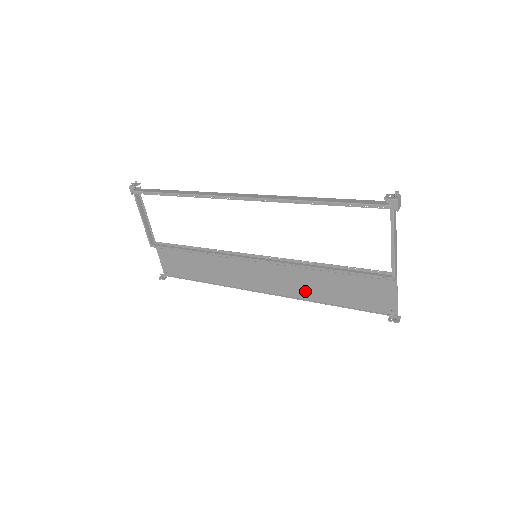
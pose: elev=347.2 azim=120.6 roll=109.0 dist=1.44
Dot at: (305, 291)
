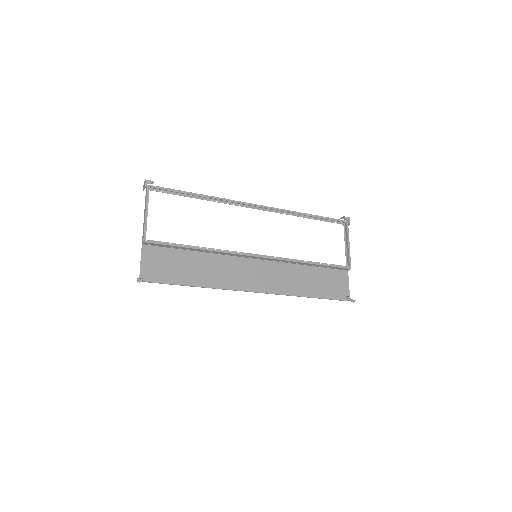
Dot at: (291, 287)
